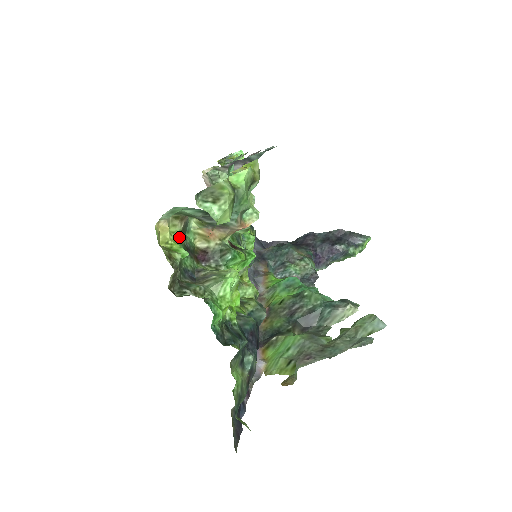
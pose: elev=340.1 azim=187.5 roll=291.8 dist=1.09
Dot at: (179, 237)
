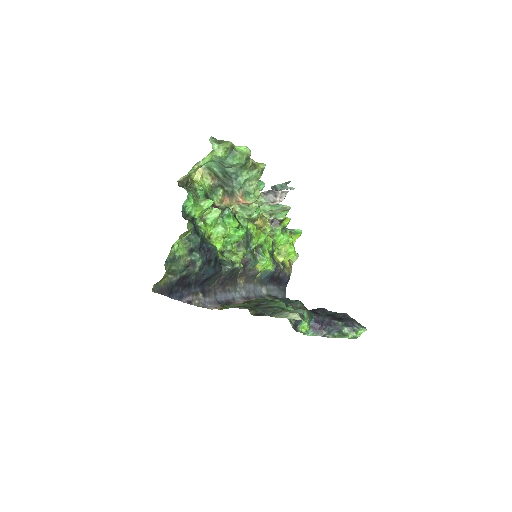
Dot at: (207, 187)
